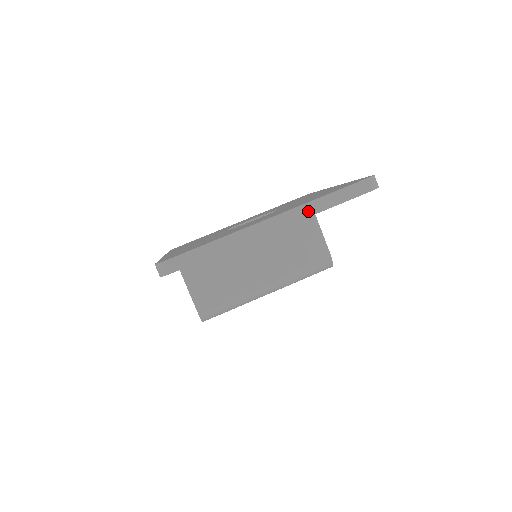
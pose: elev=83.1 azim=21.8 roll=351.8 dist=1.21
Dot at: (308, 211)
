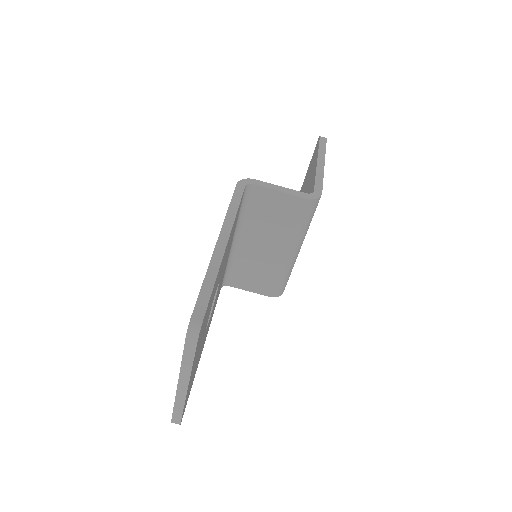
Dot at: (187, 369)
